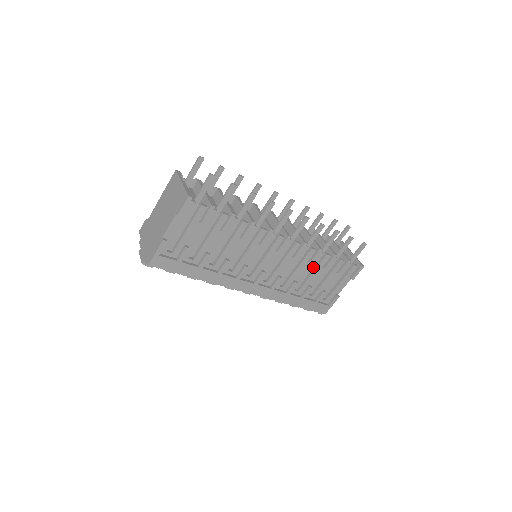
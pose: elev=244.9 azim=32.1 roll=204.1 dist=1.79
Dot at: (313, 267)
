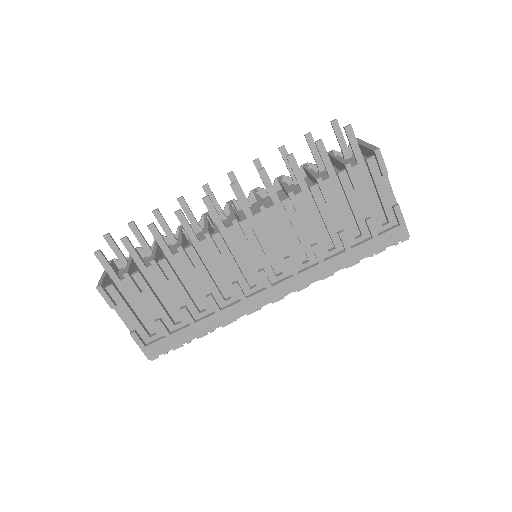
Dot at: (318, 211)
